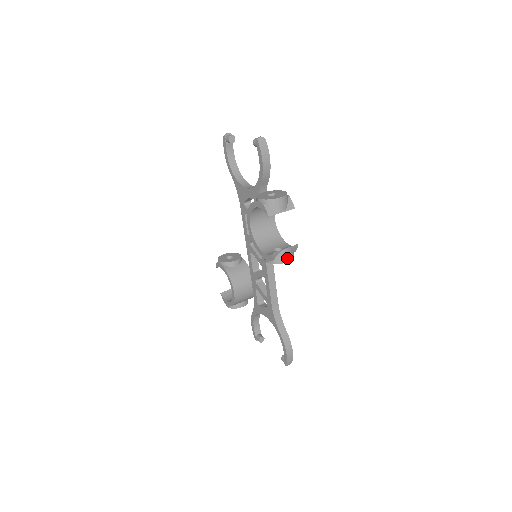
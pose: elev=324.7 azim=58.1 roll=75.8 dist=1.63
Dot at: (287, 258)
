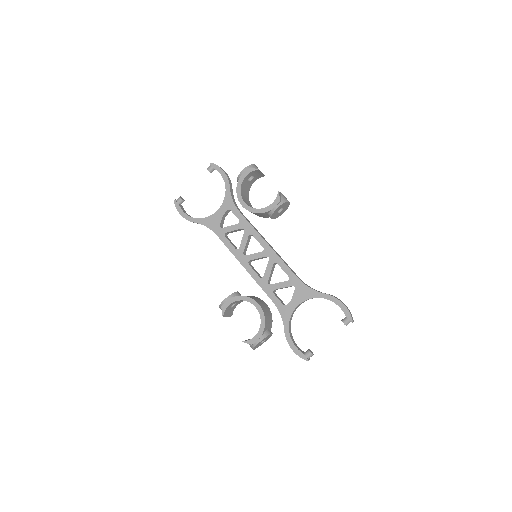
Dot at: (287, 200)
